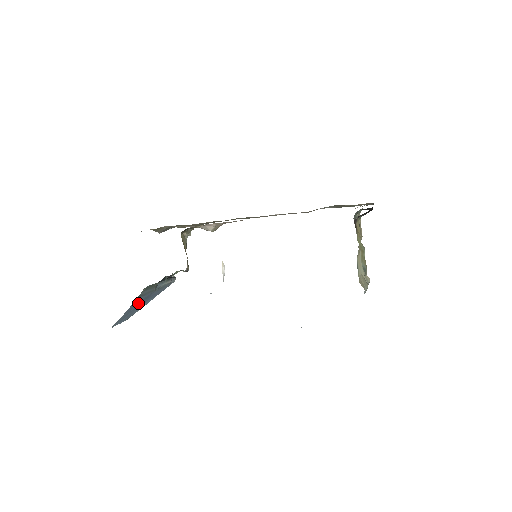
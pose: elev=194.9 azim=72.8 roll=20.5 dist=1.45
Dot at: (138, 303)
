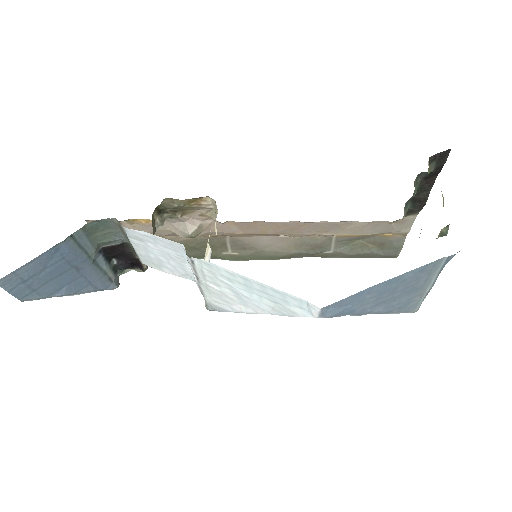
Dot at: (60, 263)
